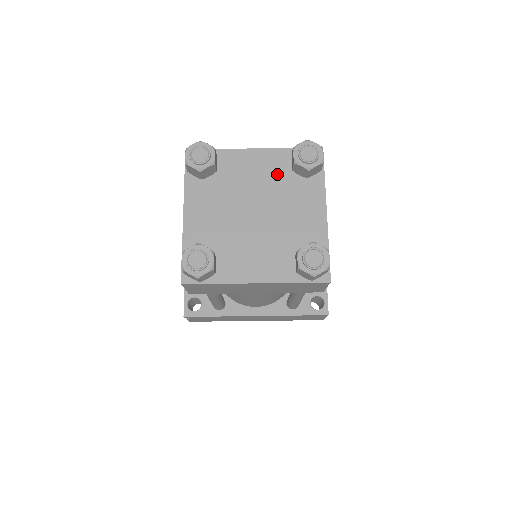
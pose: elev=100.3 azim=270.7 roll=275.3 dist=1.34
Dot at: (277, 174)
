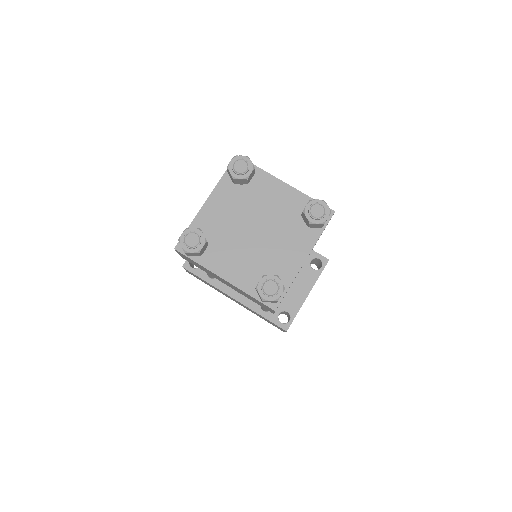
Dot at: (289, 211)
